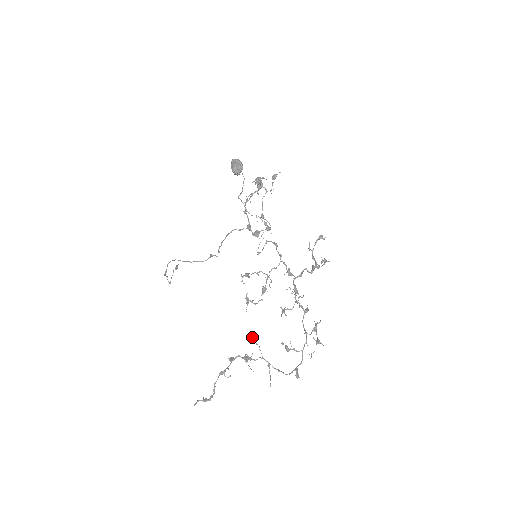
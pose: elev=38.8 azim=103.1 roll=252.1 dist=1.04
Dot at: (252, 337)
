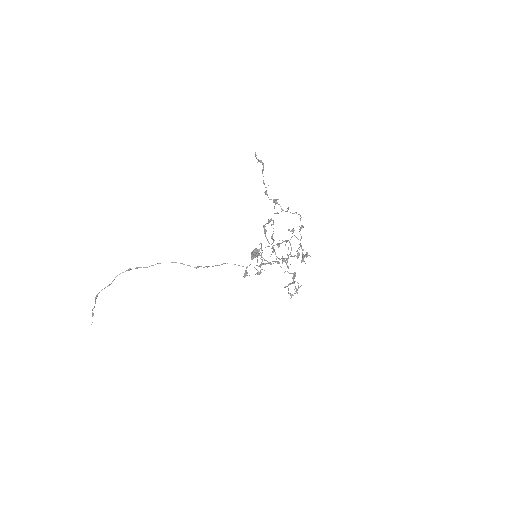
Dot at: (274, 213)
